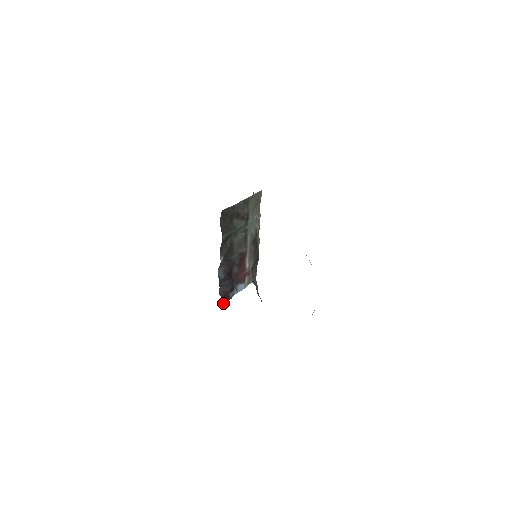
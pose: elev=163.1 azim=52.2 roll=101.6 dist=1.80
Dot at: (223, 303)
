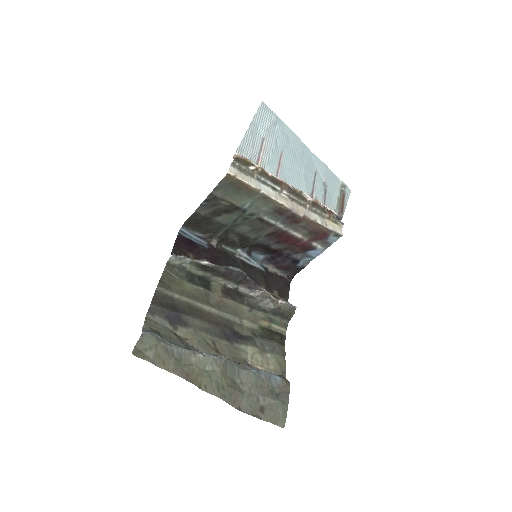
Dot at: (290, 276)
